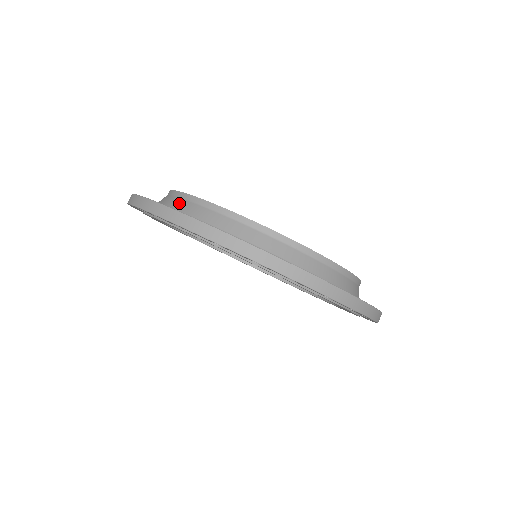
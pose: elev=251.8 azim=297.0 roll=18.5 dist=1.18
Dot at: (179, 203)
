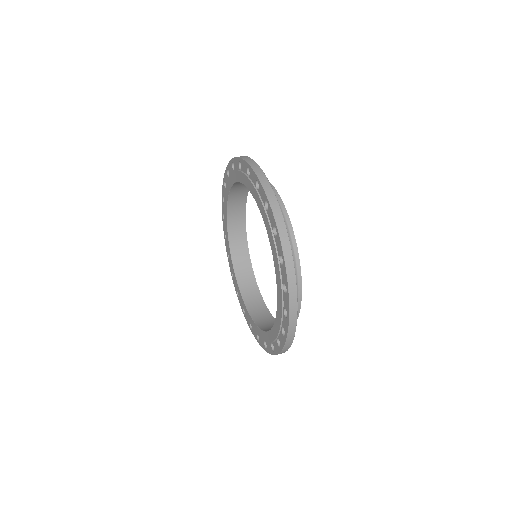
Dot at: occluded
